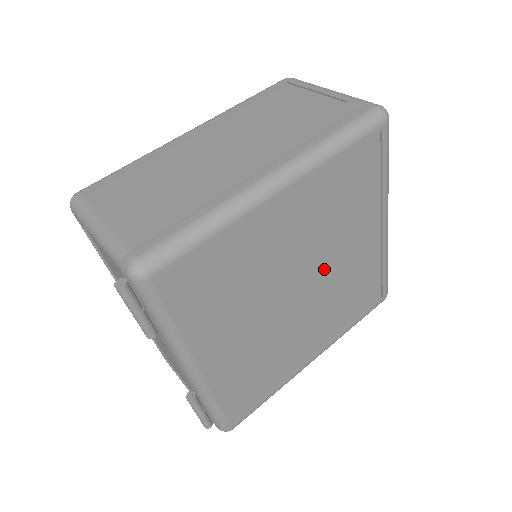
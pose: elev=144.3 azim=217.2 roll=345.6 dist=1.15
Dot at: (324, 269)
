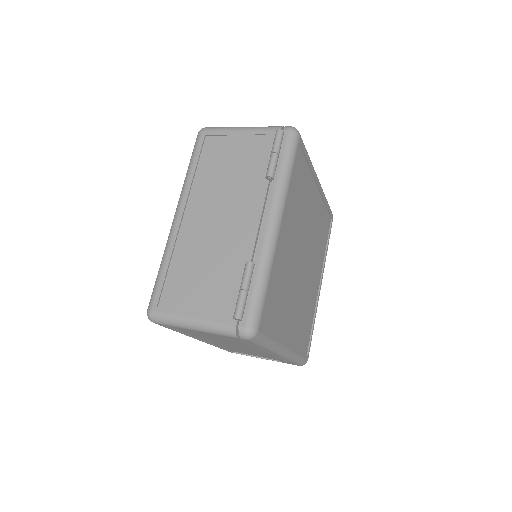
Dot at: (308, 266)
